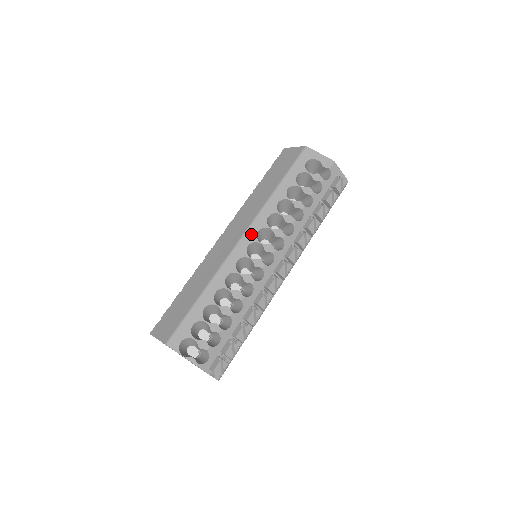
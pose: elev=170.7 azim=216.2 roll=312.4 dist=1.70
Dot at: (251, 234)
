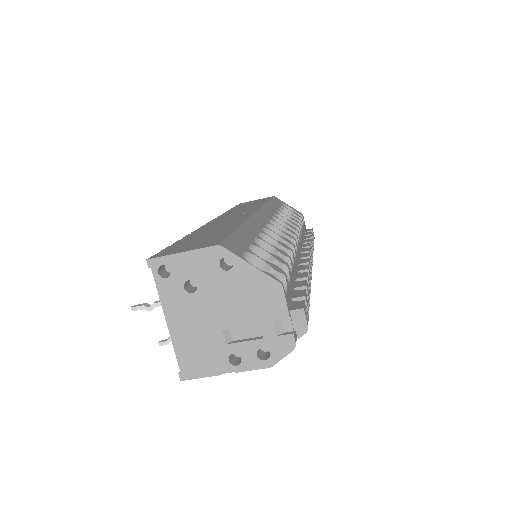
Dot at: (265, 214)
